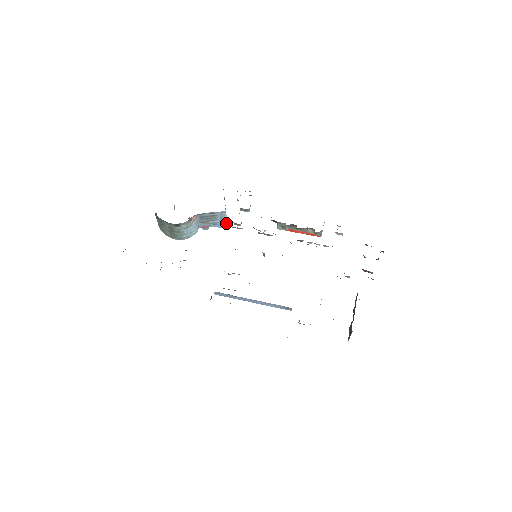
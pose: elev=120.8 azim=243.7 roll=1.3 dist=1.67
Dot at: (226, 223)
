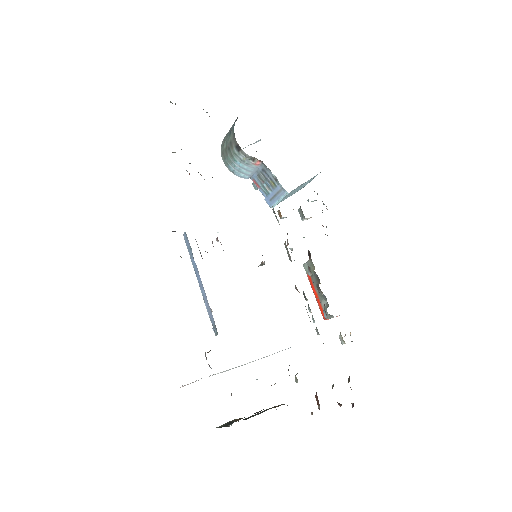
Dot at: (275, 204)
